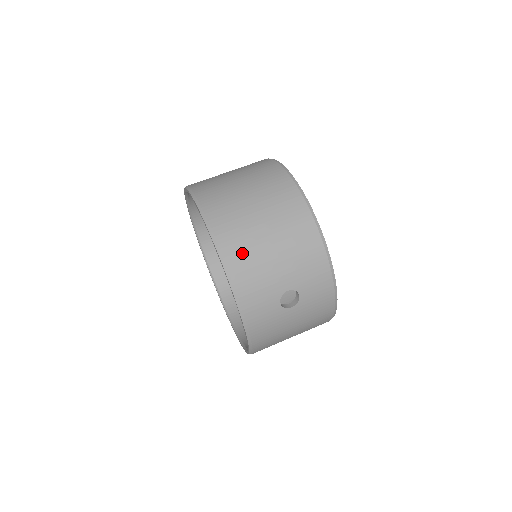
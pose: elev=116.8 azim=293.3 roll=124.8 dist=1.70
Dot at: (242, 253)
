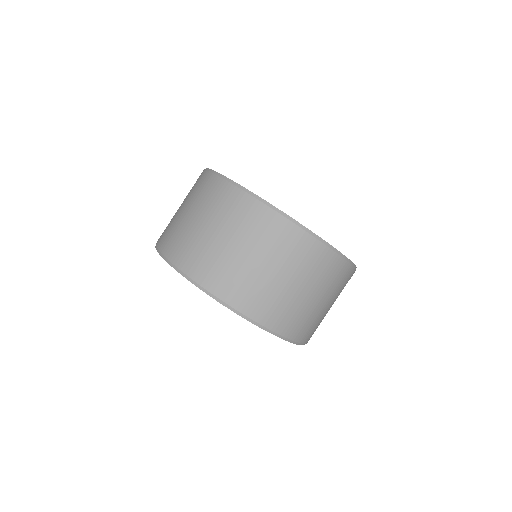
Dot at: (306, 327)
